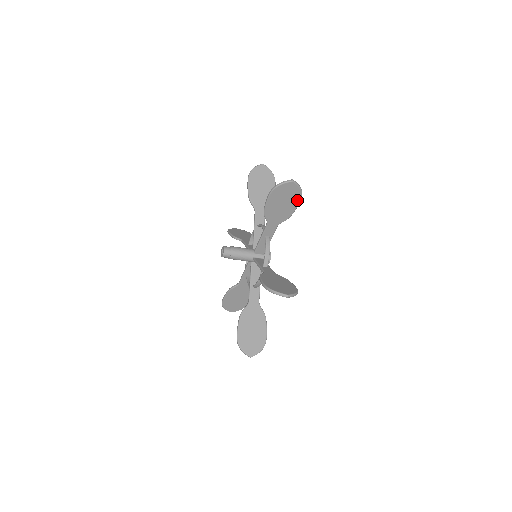
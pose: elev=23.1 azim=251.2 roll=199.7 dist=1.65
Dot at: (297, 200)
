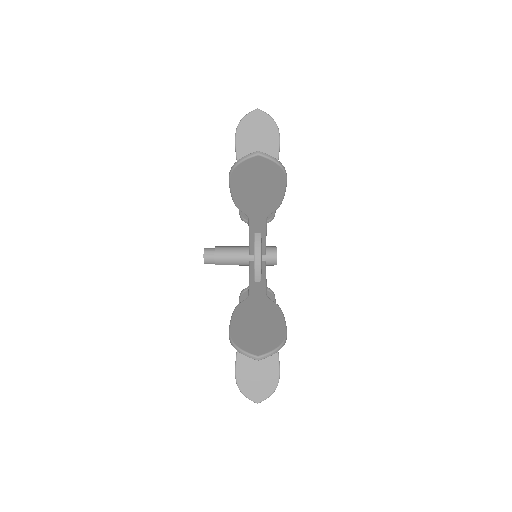
Dot at: (274, 137)
